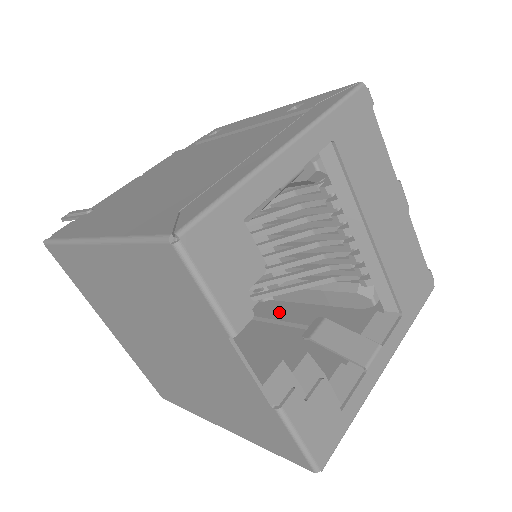
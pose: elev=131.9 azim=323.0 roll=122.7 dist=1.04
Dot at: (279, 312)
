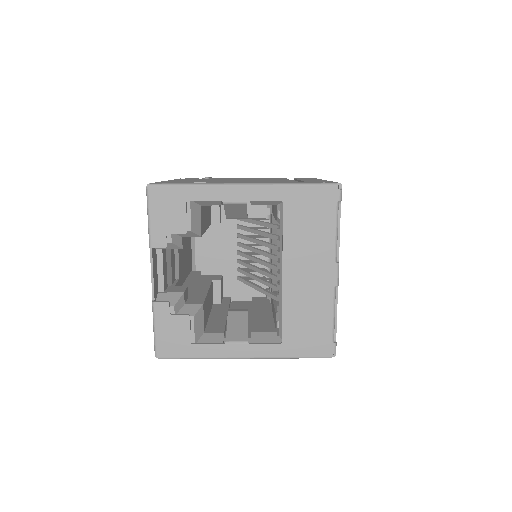
Dot at: (259, 305)
